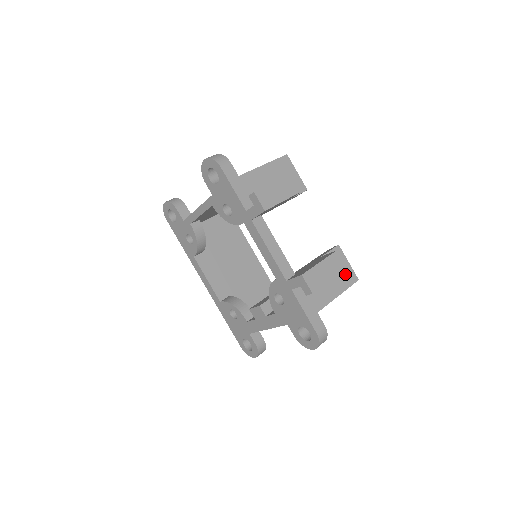
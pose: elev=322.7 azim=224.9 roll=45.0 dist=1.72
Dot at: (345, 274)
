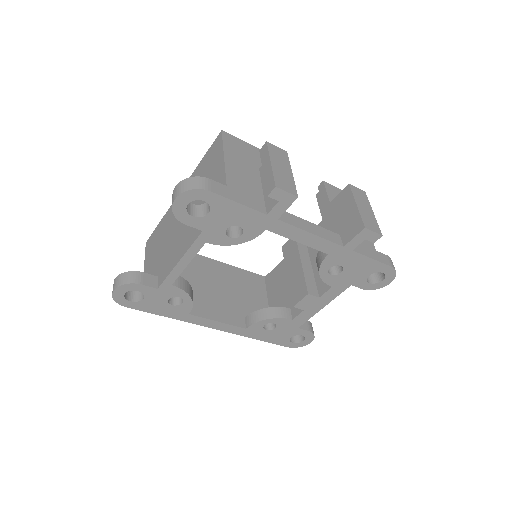
Dot at: occluded
